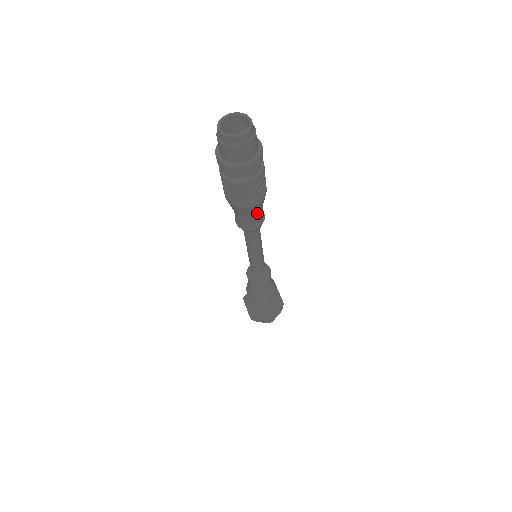
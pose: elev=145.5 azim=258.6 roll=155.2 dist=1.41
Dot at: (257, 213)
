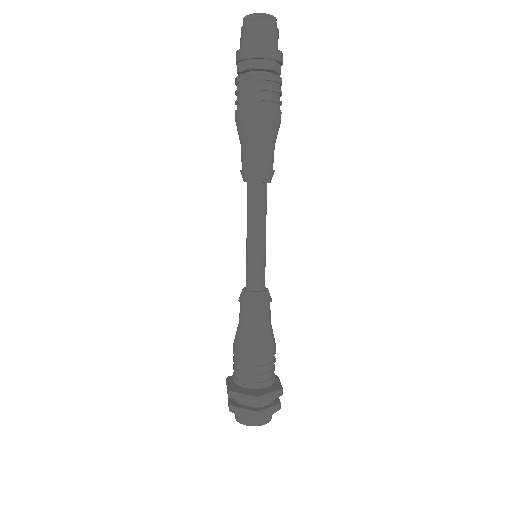
Dot at: (265, 143)
